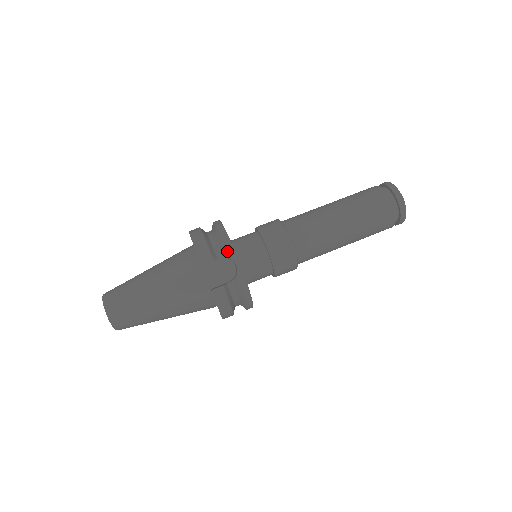
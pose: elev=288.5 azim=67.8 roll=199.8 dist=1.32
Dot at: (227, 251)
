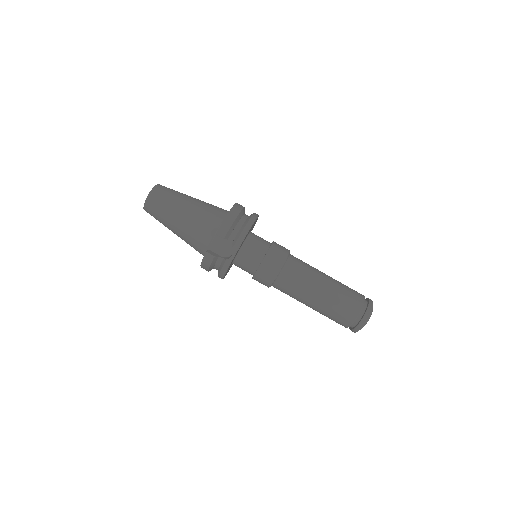
Dot at: (236, 242)
